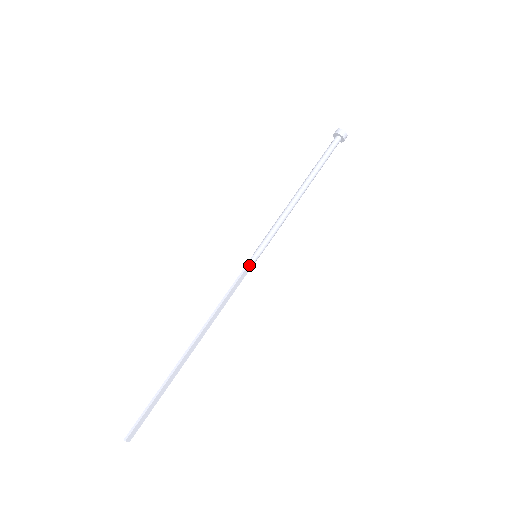
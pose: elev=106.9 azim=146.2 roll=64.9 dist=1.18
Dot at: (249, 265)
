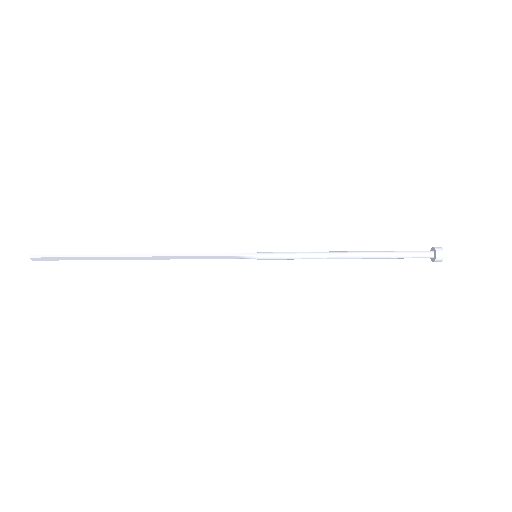
Dot at: (243, 256)
